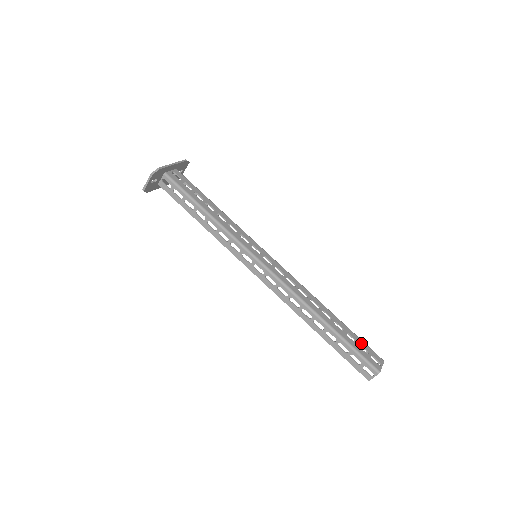
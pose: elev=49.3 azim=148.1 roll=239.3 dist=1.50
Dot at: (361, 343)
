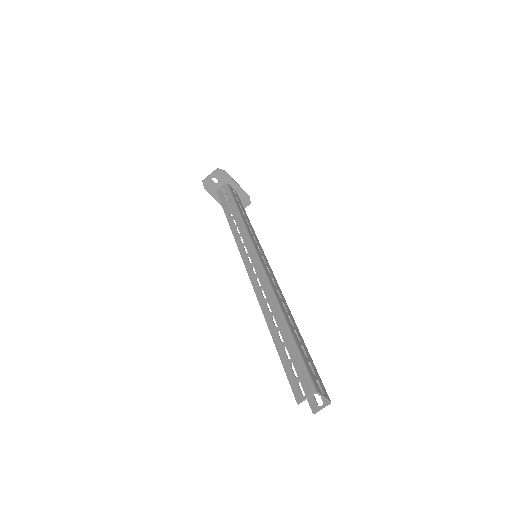
Dot at: (313, 365)
